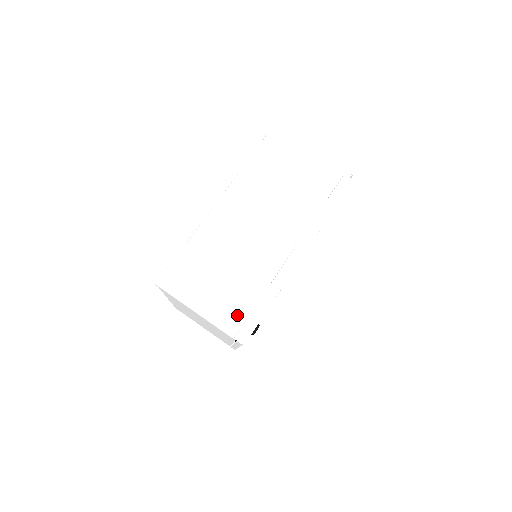
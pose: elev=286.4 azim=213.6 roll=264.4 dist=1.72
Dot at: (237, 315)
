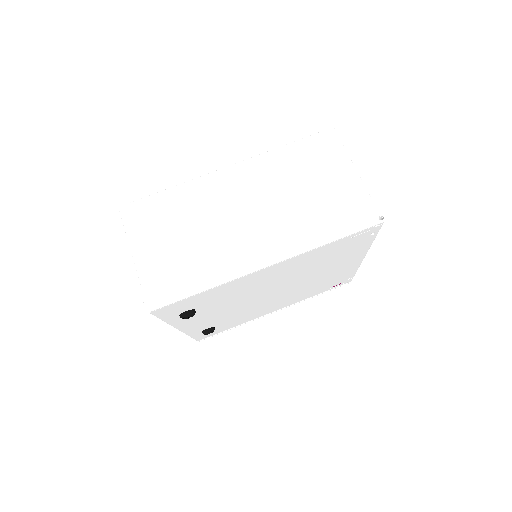
Dot at: (165, 281)
